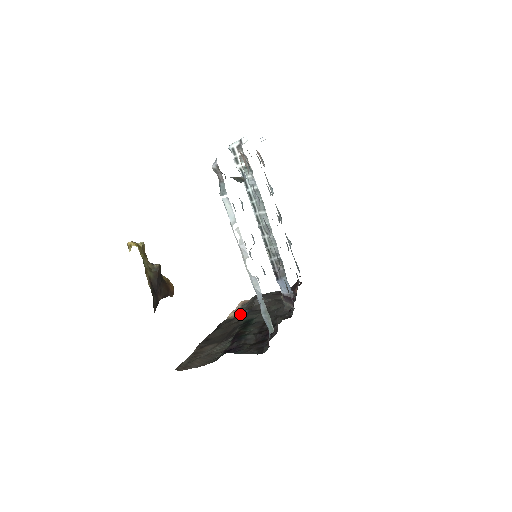
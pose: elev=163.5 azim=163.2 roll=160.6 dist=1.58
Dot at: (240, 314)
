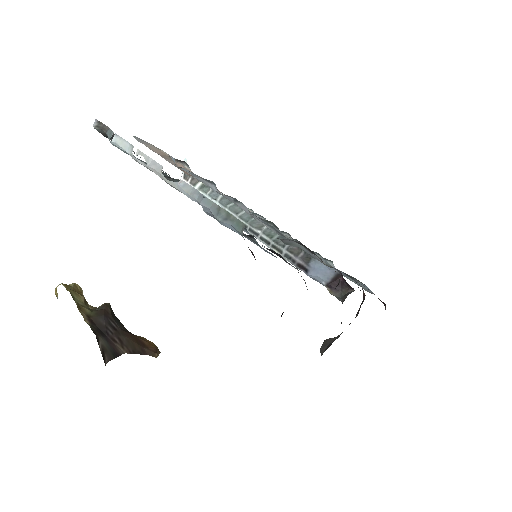
Dot at: occluded
